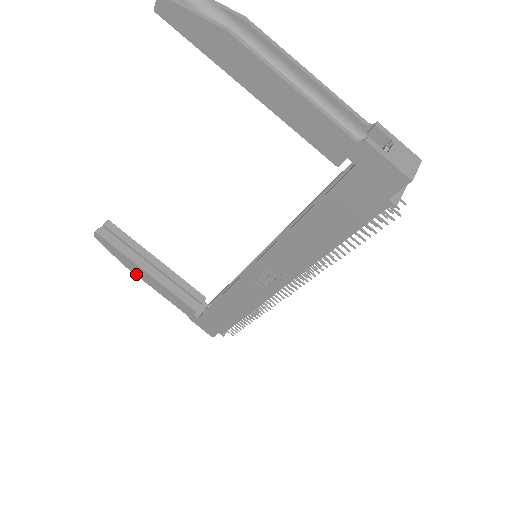
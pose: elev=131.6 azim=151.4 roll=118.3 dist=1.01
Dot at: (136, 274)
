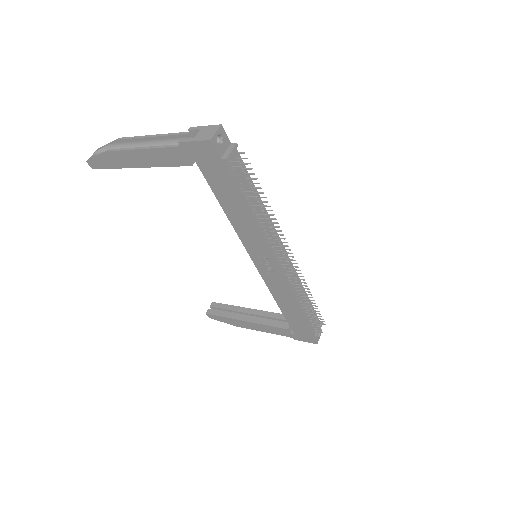
Dot at: (244, 327)
